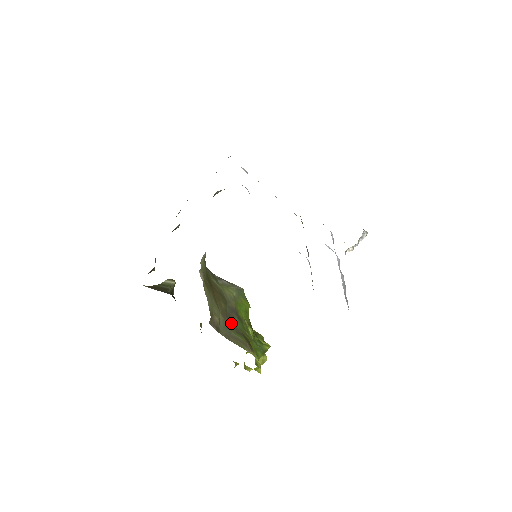
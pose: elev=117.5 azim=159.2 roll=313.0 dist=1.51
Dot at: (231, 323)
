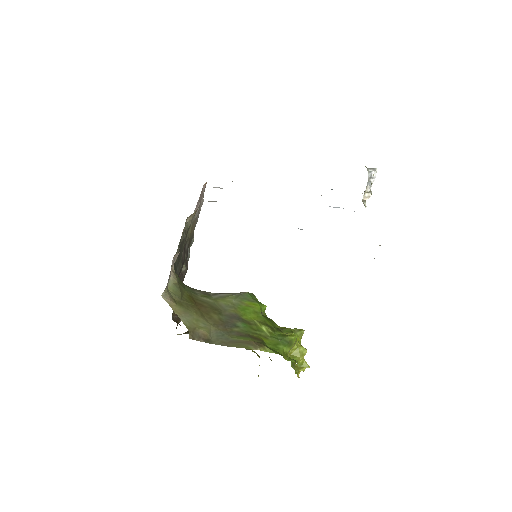
Dot at: (230, 329)
